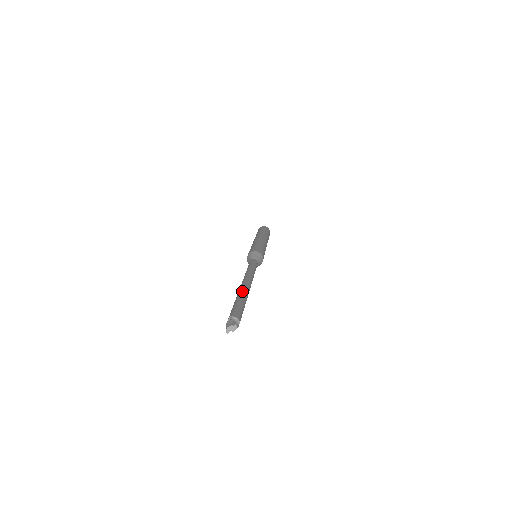
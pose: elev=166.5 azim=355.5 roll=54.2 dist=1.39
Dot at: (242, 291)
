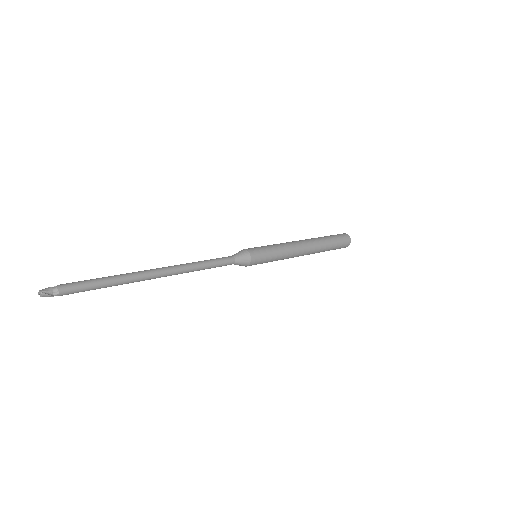
Dot at: (128, 274)
